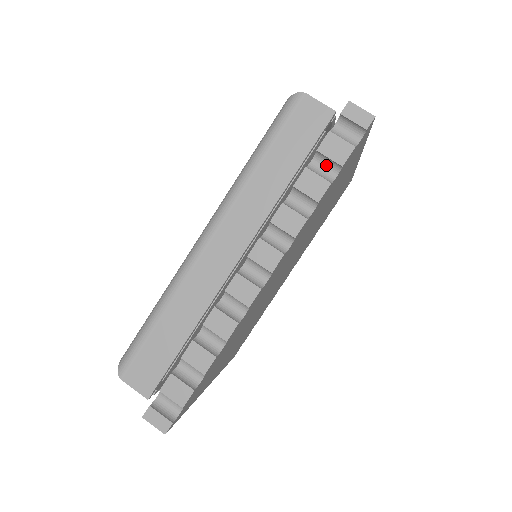
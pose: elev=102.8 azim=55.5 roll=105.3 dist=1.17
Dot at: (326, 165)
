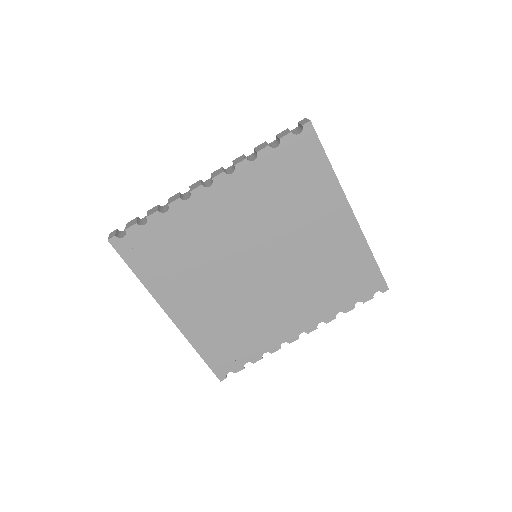
Dot at: (277, 143)
